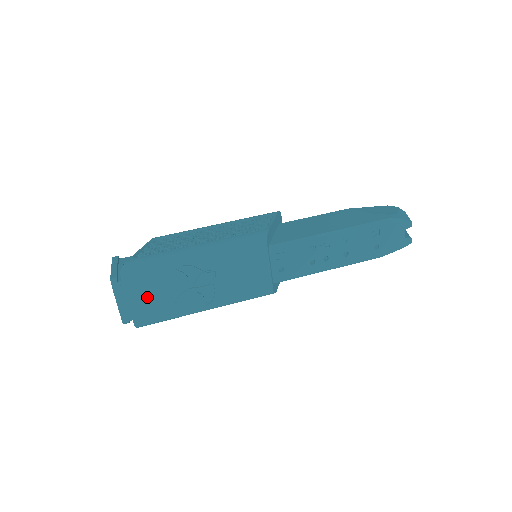
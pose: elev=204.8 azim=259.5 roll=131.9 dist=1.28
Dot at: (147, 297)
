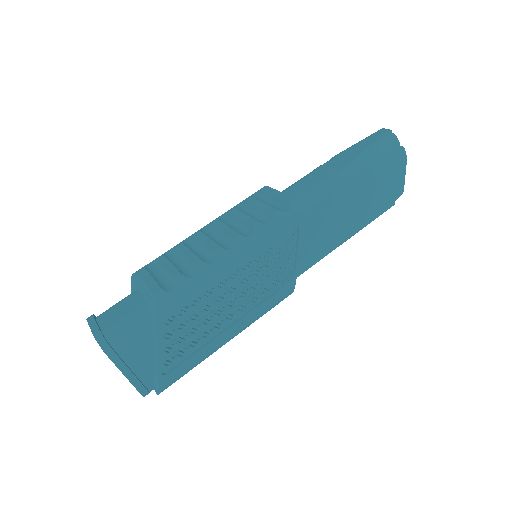
Dot at: occluded
